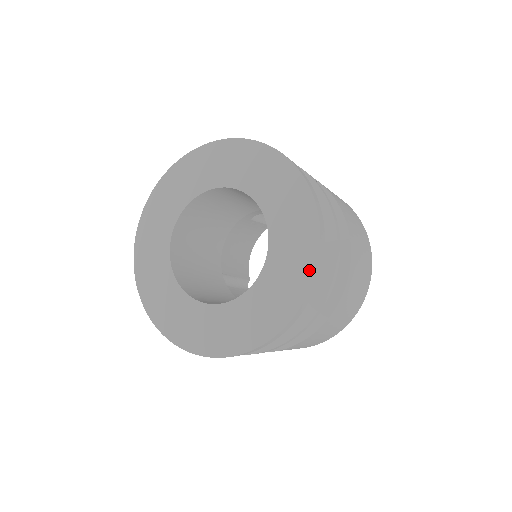
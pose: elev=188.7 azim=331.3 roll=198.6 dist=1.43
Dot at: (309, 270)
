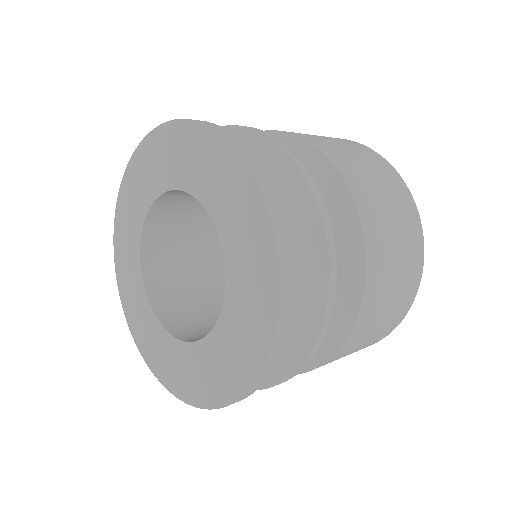
Dot at: (271, 302)
